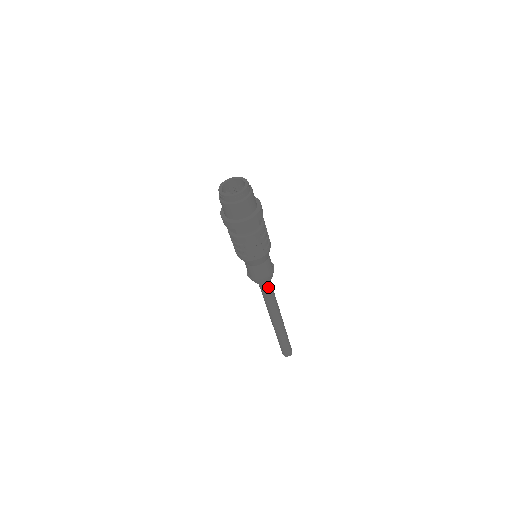
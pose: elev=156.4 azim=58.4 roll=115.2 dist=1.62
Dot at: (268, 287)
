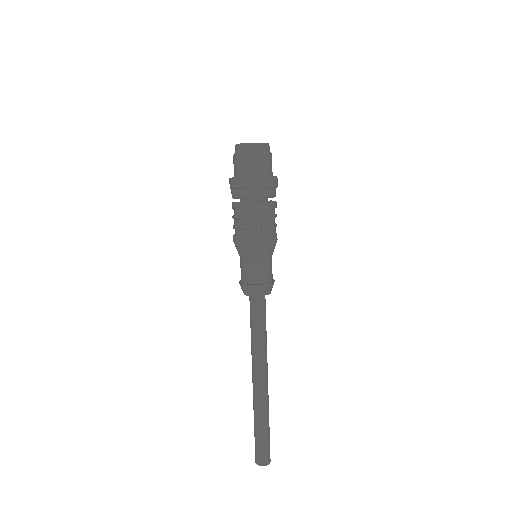
Dot at: (261, 310)
